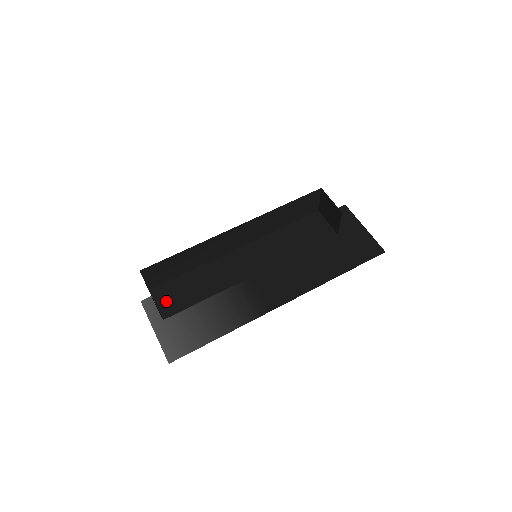
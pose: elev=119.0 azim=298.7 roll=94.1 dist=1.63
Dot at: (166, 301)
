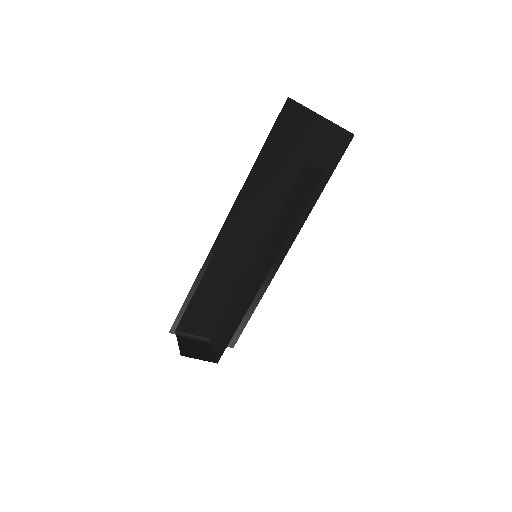
Dot at: (198, 327)
